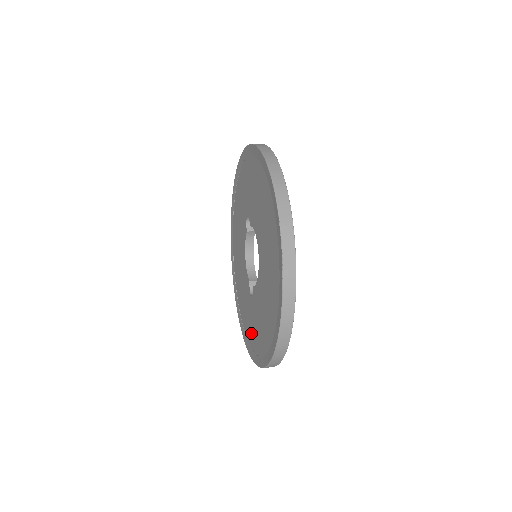
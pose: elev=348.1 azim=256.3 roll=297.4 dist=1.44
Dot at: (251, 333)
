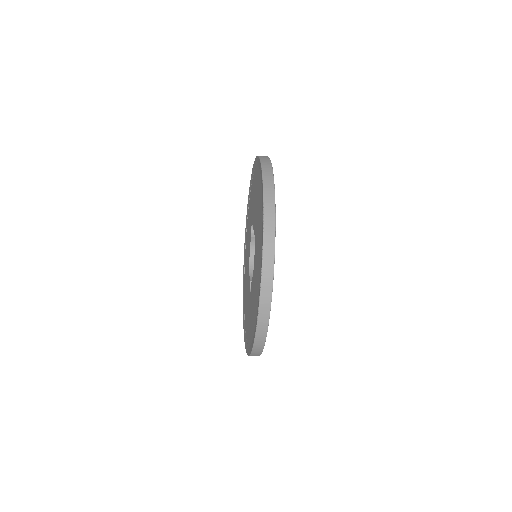
Dot at: (248, 329)
